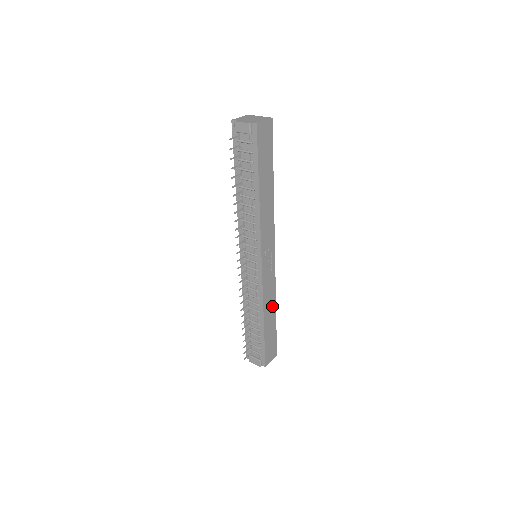
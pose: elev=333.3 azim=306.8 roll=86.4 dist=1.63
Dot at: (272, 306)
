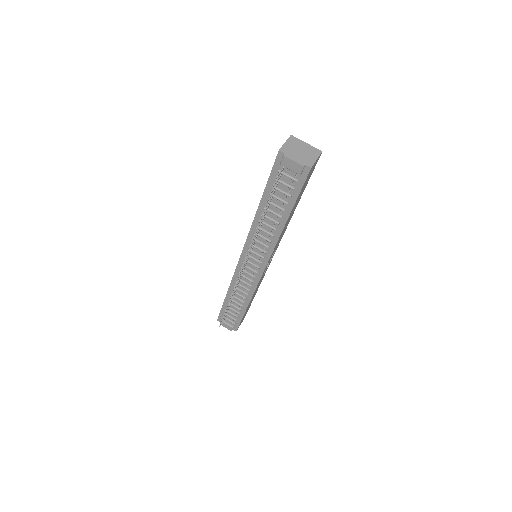
Dot at: occluded
